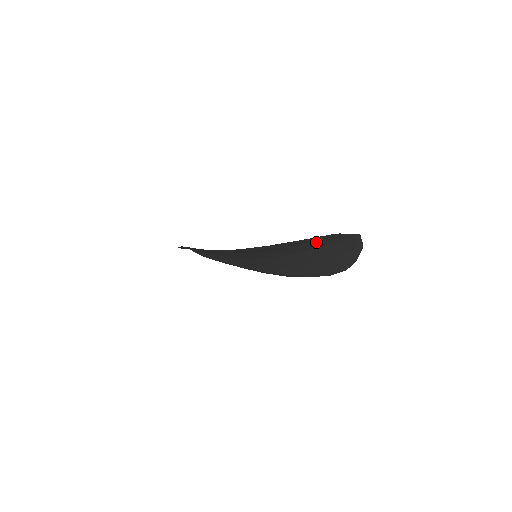
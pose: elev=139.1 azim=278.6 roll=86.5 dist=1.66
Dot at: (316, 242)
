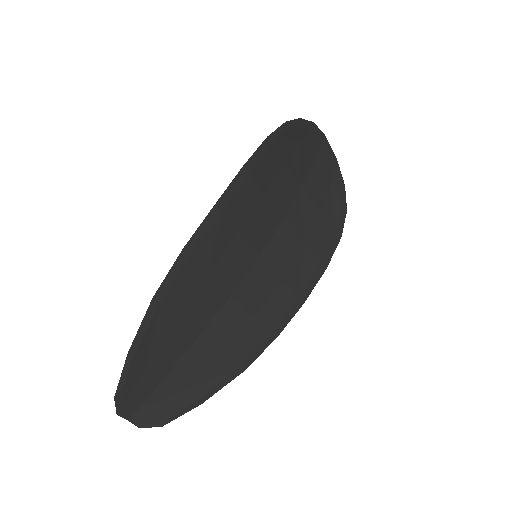
Dot at: (304, 144)
